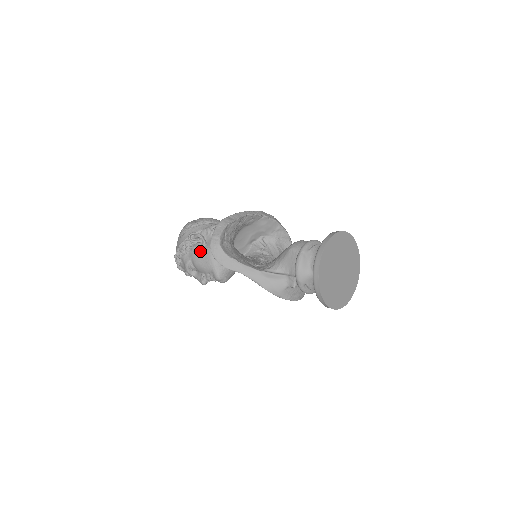
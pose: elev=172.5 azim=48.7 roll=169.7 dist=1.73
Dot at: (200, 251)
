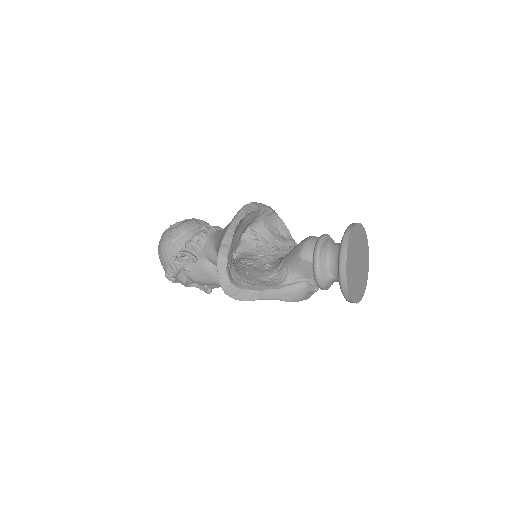
Dot at: (195, 269)
